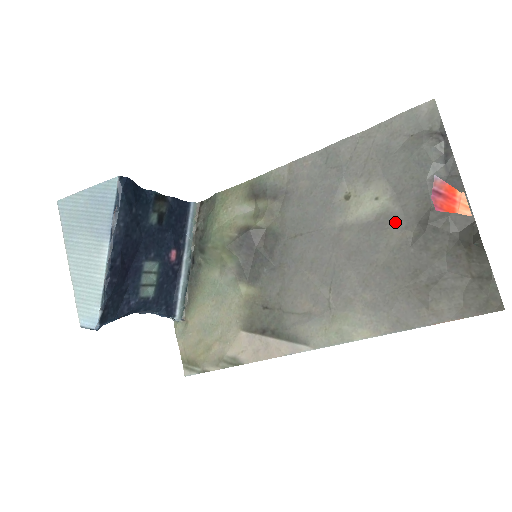
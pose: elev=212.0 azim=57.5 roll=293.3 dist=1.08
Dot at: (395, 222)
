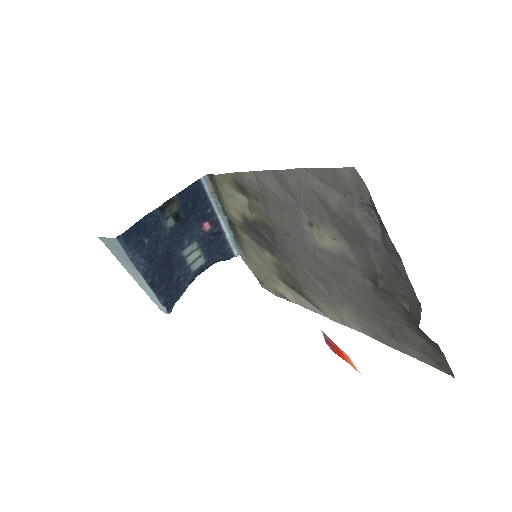
Dot at: (354, 267)
